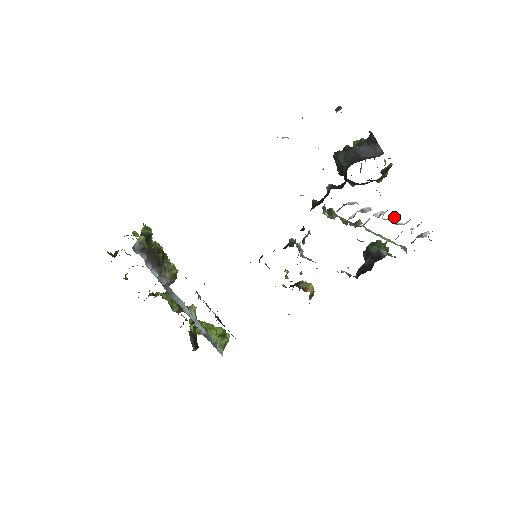
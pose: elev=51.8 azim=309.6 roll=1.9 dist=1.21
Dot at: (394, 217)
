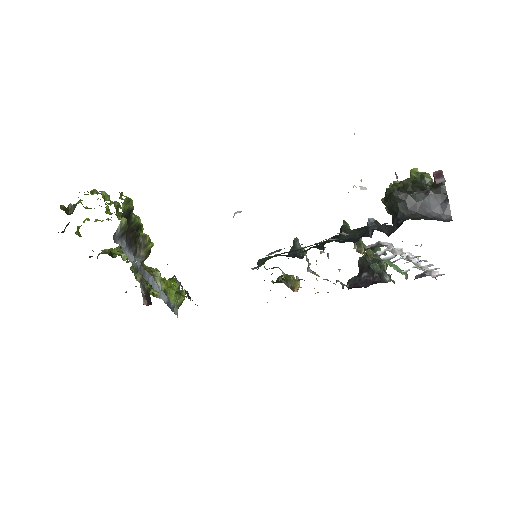
Dot at: (418, 259)
